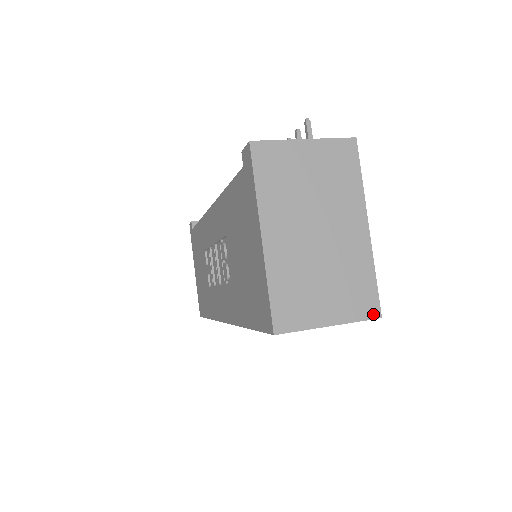
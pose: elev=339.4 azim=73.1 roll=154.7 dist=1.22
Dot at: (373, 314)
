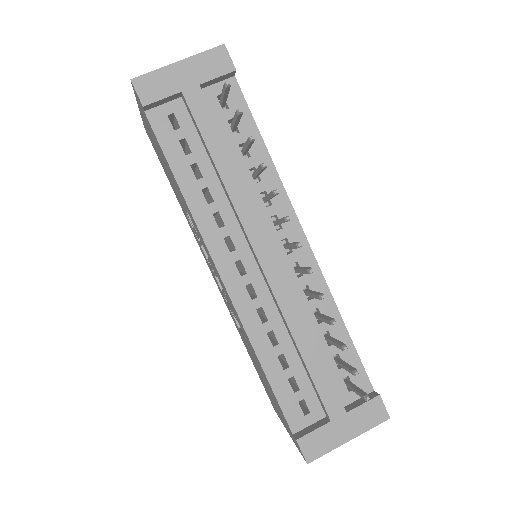
Dot at: occluded
